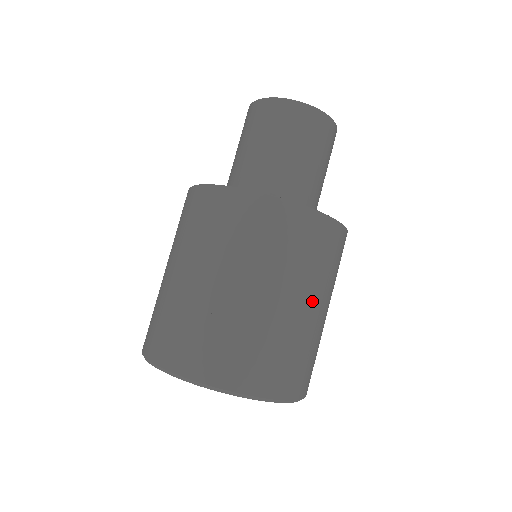
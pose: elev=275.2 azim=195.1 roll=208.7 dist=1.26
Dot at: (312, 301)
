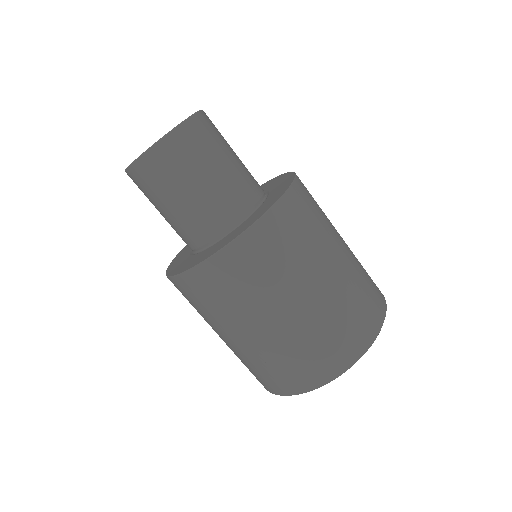
Dot at: (313, 282)
